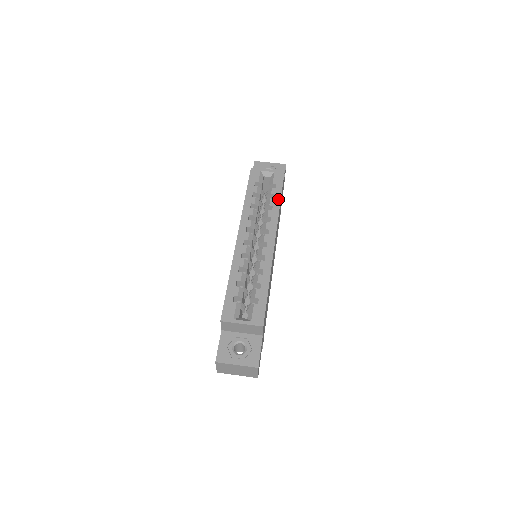
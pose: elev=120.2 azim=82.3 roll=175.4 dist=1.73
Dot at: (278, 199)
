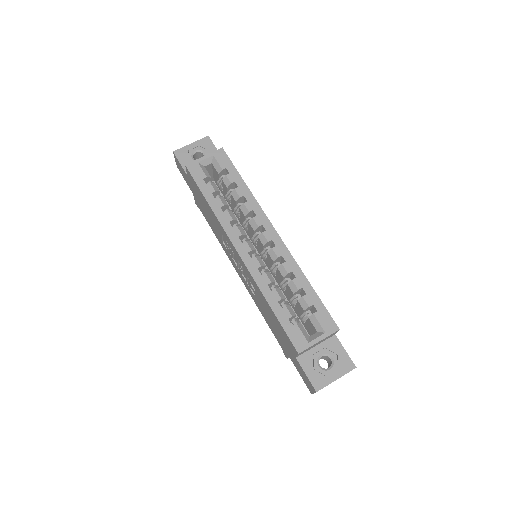
Dot at: (243, 185)
